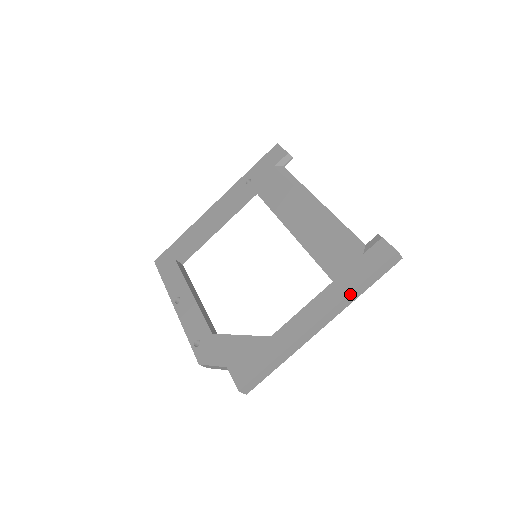
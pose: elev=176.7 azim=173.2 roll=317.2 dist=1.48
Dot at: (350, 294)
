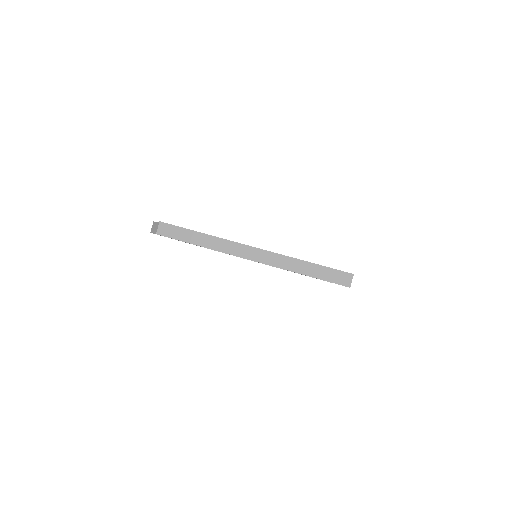
Dot at: (295, 259)
